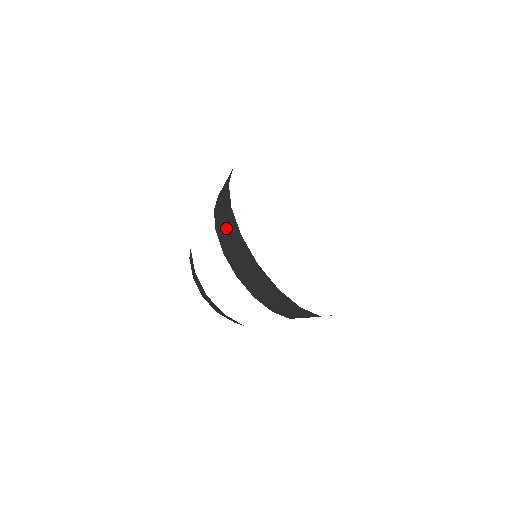
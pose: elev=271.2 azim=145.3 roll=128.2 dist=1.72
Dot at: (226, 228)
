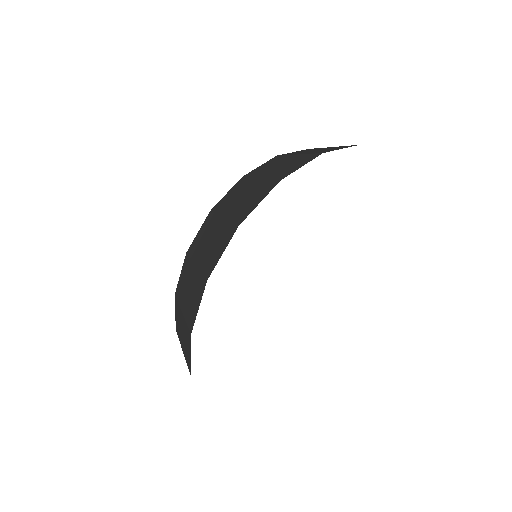
Dot at: (247, 192)
